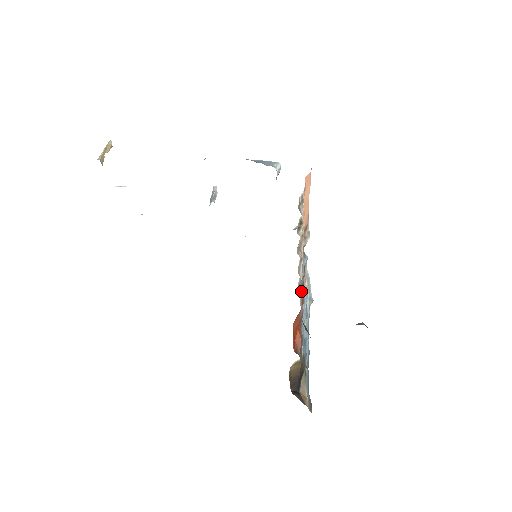
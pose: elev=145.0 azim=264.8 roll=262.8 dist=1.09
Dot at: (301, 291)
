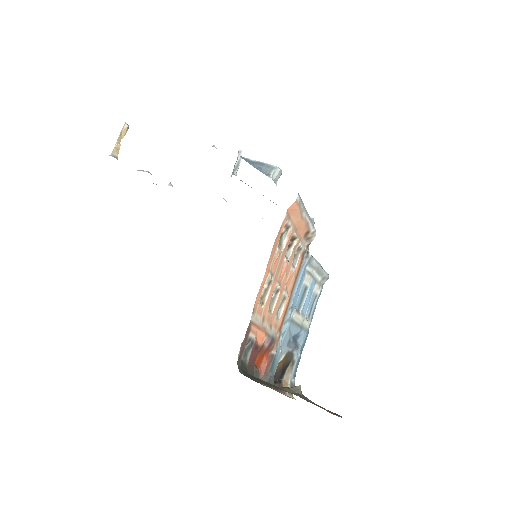
Dot at: (247, 352)
